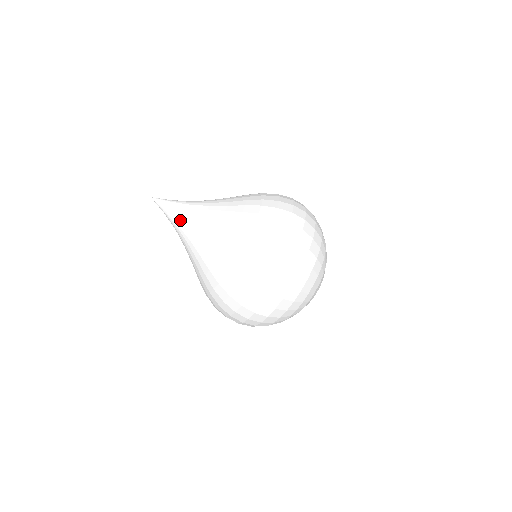
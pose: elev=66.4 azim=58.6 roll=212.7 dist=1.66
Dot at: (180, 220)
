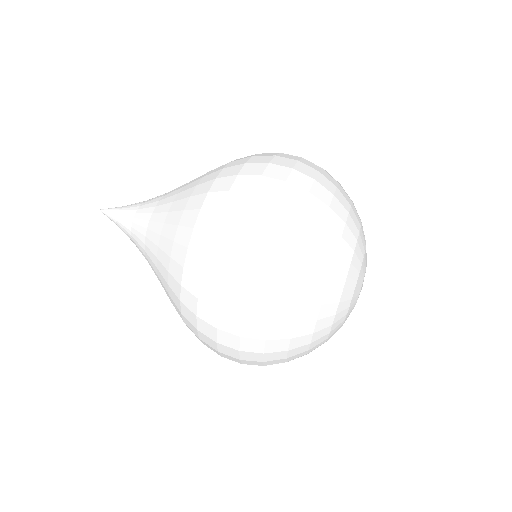
Dot at: occluded
